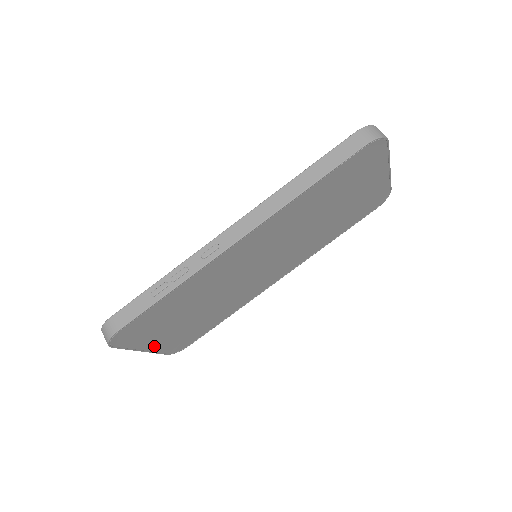
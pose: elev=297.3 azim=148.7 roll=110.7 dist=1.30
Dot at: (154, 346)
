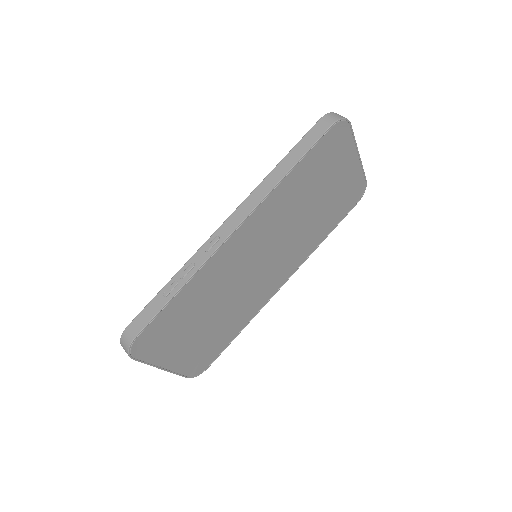
Dot at: (173, 363)
